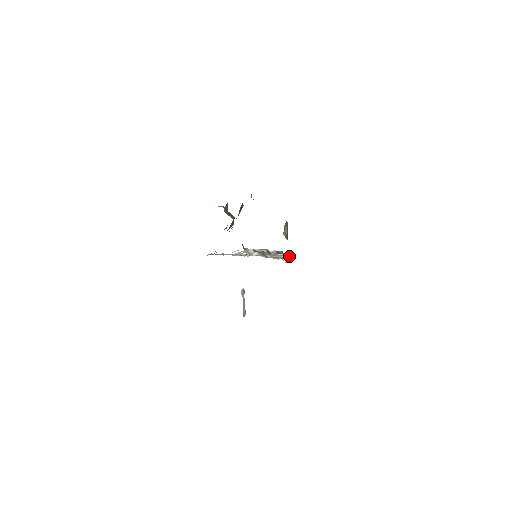
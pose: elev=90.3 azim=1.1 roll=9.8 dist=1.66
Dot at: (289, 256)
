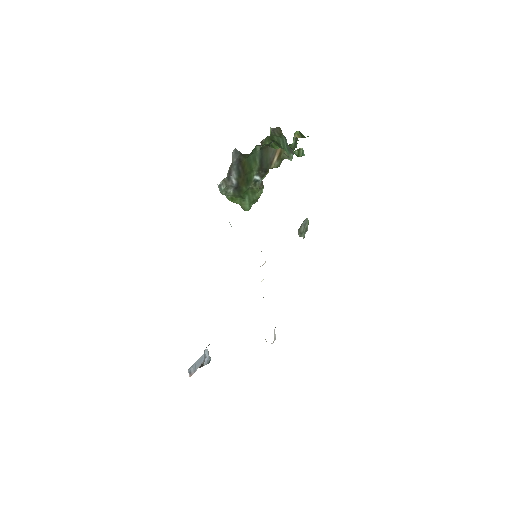
Dot at: occluded
